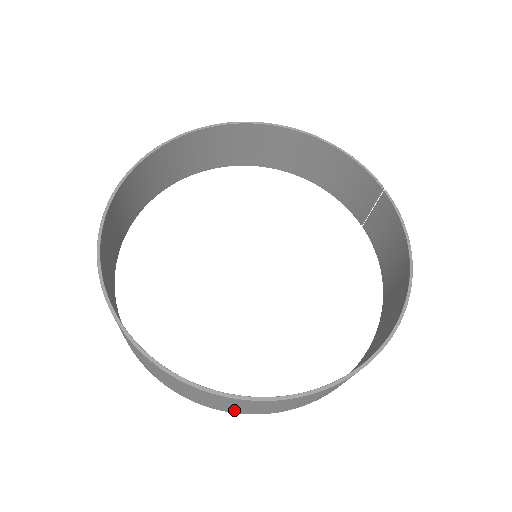
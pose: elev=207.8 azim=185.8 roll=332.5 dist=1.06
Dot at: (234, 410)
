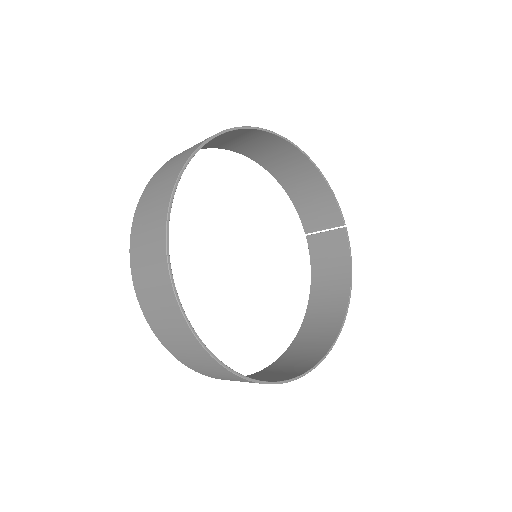
Dot at: (224, 379)
